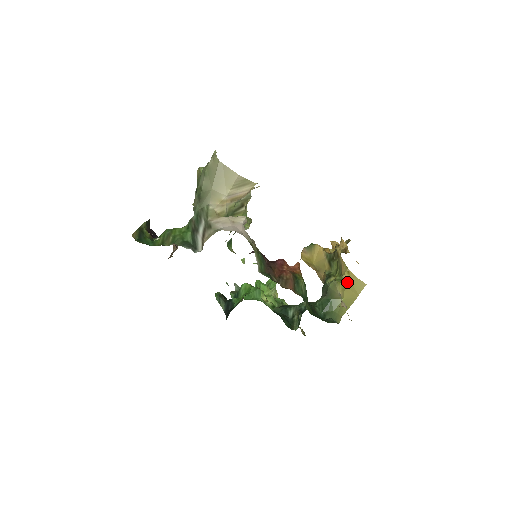
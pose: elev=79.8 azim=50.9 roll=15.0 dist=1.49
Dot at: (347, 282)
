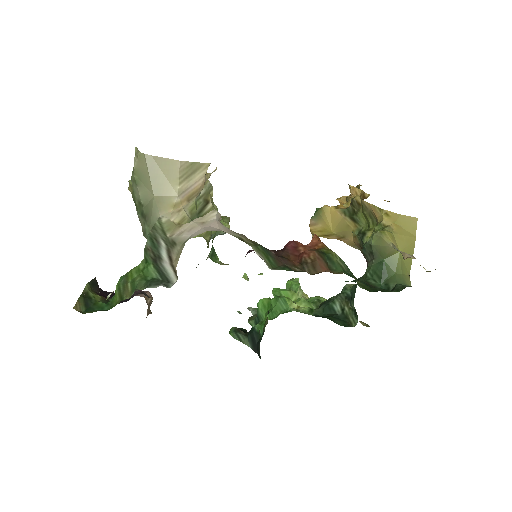
Dot at: (392, 227)
